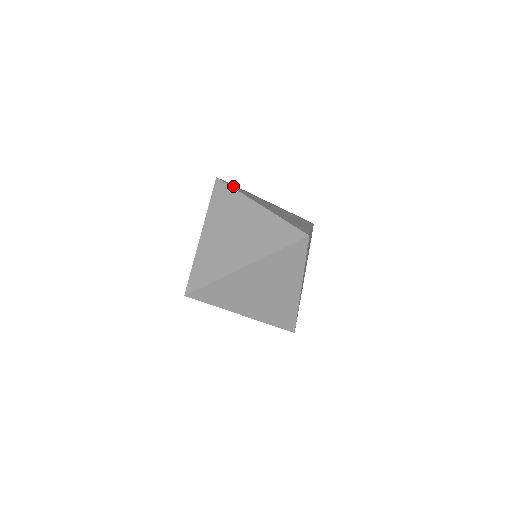
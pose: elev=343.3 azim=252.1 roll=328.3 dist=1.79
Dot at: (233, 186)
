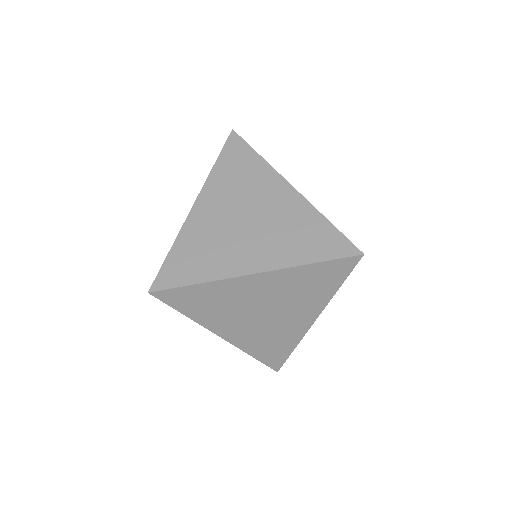
Dot at: occluded
